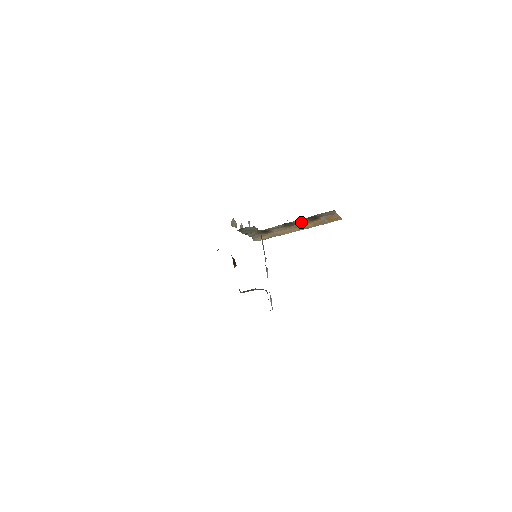
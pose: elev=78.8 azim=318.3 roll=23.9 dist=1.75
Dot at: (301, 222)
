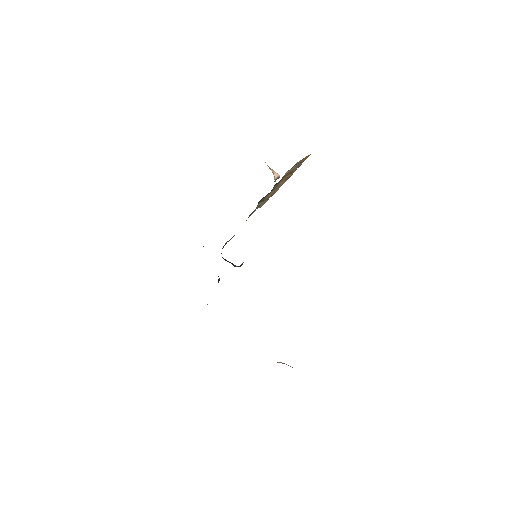
Dot at: occluded
